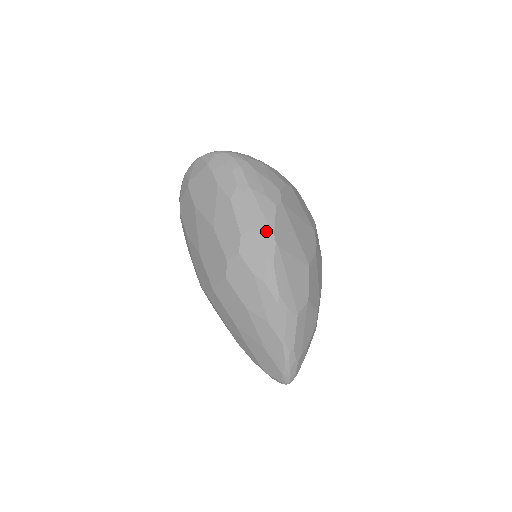
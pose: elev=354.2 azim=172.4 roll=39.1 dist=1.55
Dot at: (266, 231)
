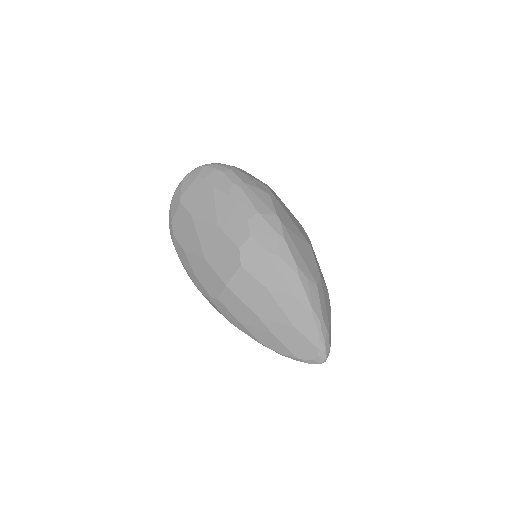
Dot at: (269, 213)
